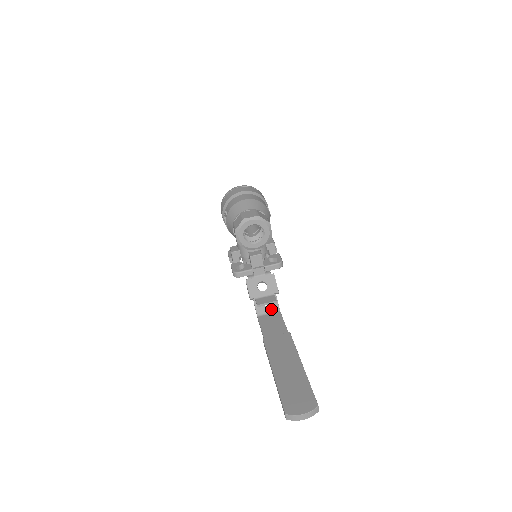
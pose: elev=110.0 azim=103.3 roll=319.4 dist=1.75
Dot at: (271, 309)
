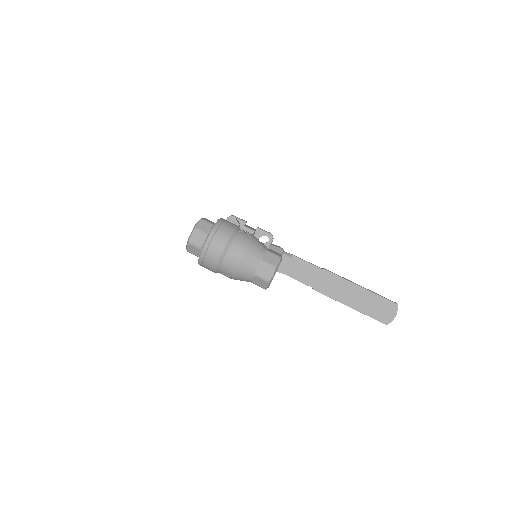
Dot at: occluded
